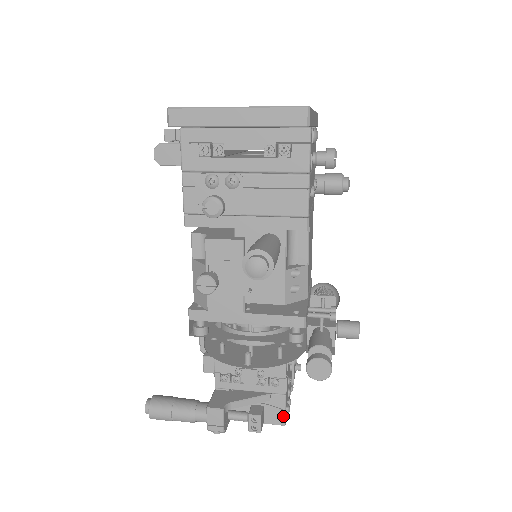
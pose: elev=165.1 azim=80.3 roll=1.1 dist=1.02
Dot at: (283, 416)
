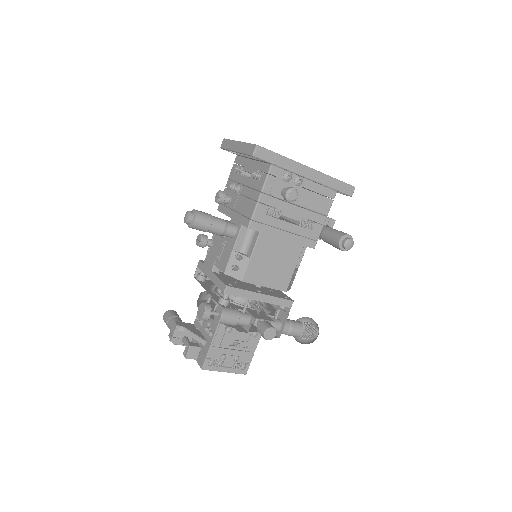
Dot at: (204, 361)
